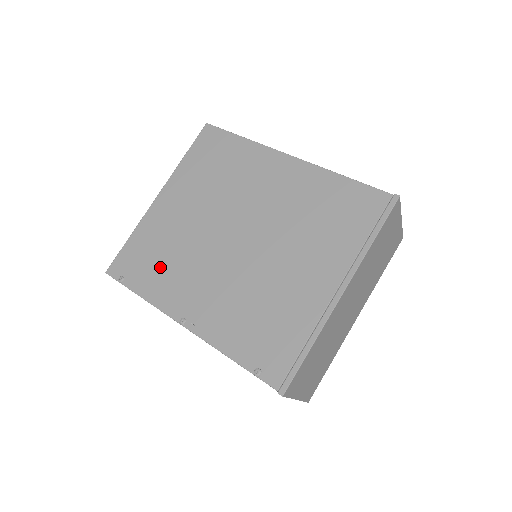
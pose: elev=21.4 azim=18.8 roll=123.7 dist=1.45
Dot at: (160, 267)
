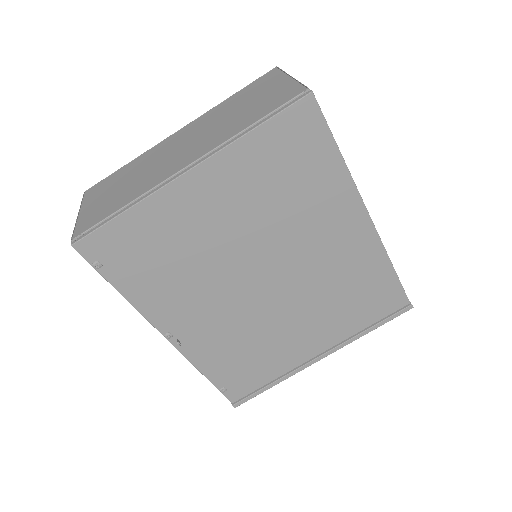
Dot at: (159, 273)
